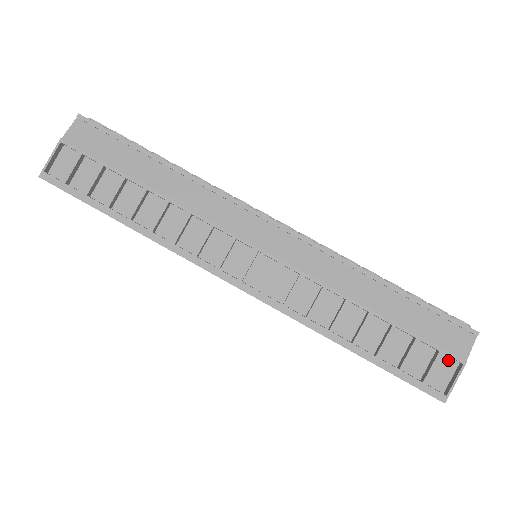
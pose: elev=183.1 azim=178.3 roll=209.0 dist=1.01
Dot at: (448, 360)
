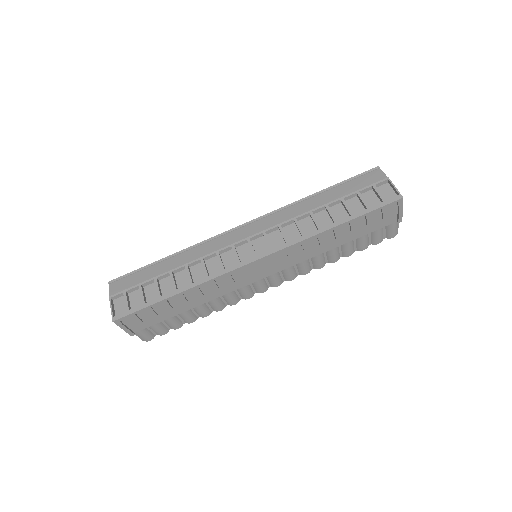
Dot at: (382, 187)
